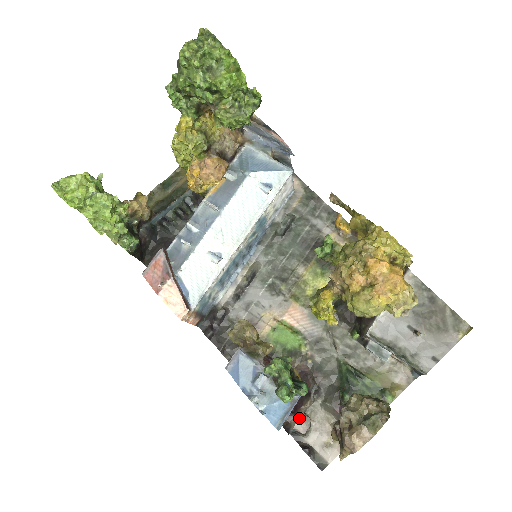
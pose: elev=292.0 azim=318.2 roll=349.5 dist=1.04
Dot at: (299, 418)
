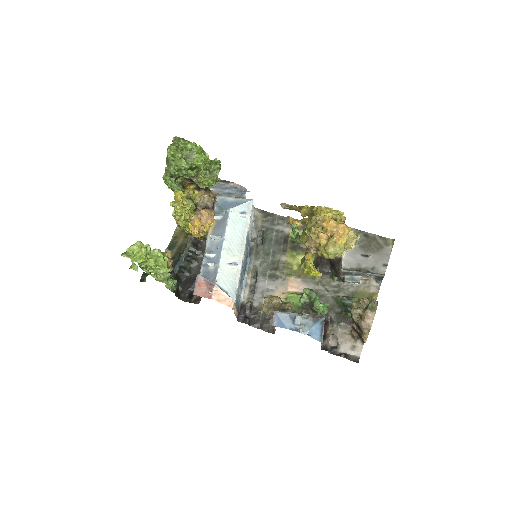
Dot at: (329, 338)
